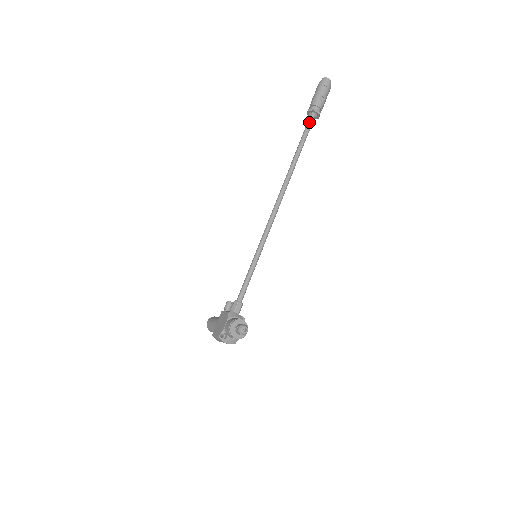
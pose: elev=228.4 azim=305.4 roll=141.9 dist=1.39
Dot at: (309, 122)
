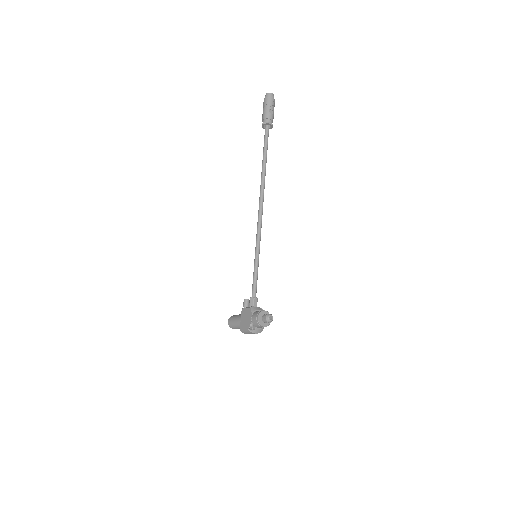
Dot at: (266, 134)
